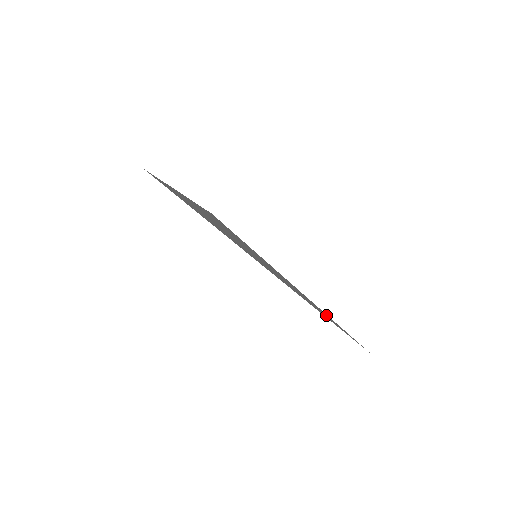
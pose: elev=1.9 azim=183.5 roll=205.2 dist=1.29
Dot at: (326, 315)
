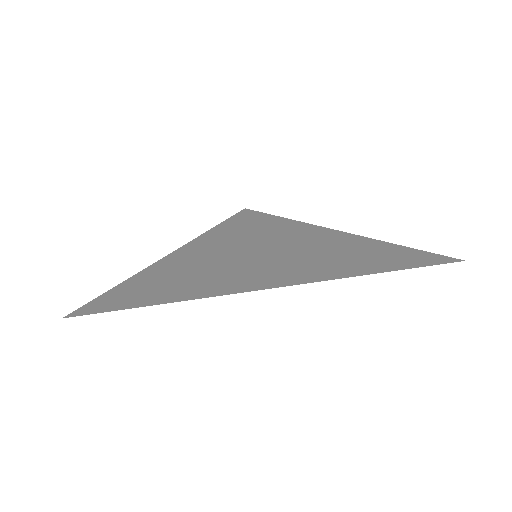
Dot at: (378, 253)
